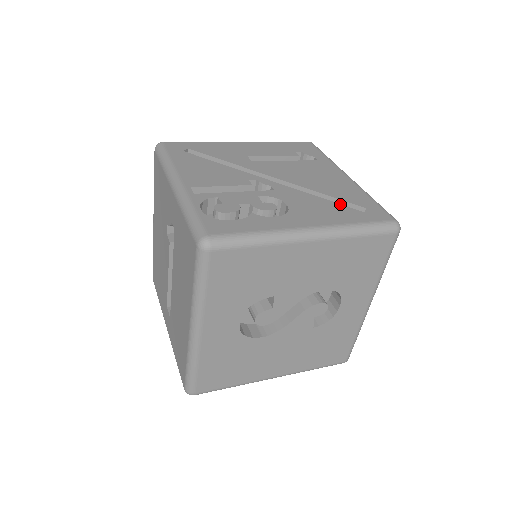
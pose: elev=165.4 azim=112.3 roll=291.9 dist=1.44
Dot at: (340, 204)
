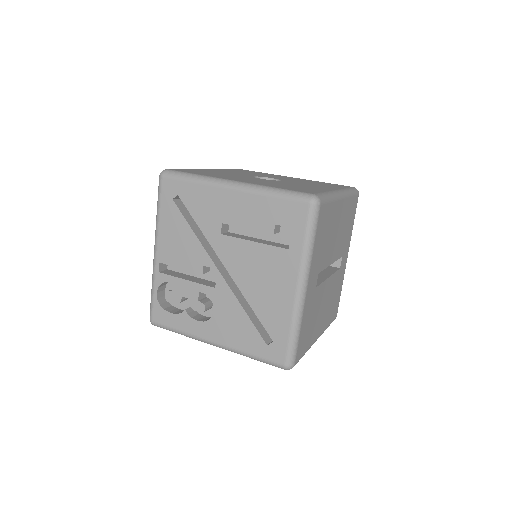
Dot at: (255, 328)
